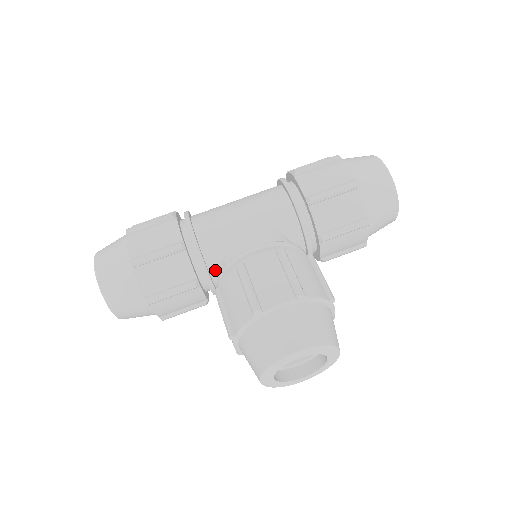
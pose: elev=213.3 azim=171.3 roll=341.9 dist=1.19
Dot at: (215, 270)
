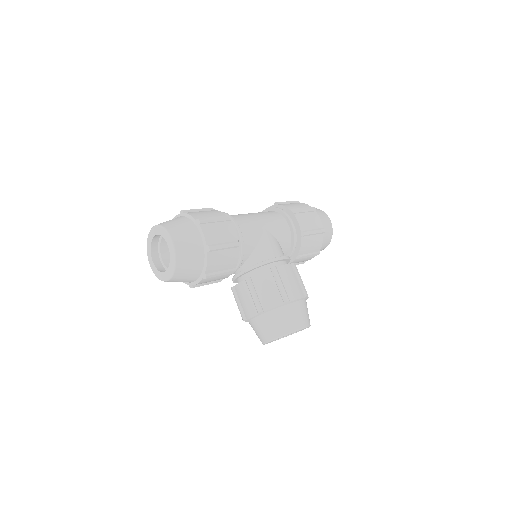
Dot at: occluded
